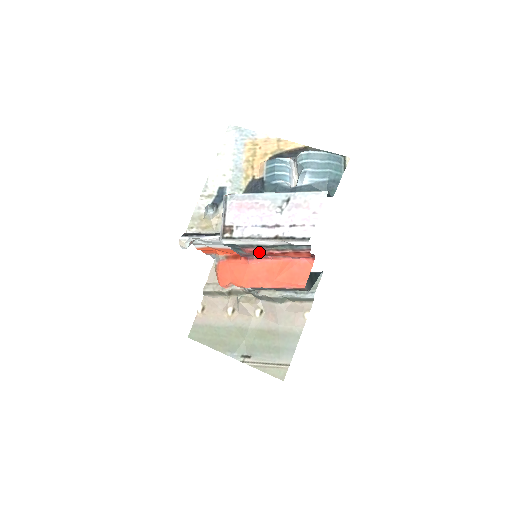
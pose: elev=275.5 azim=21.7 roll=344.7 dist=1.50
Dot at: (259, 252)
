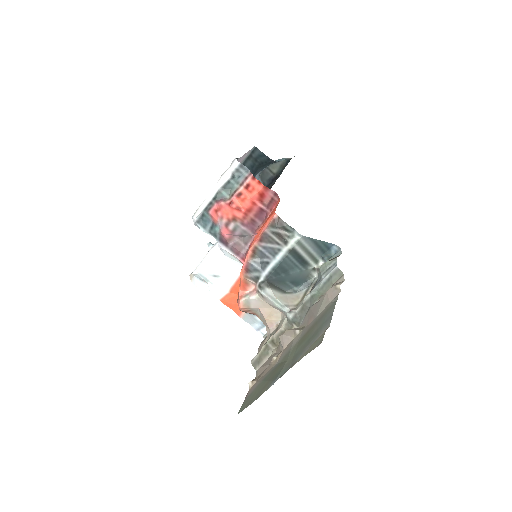
Dot at: (218, 205)
